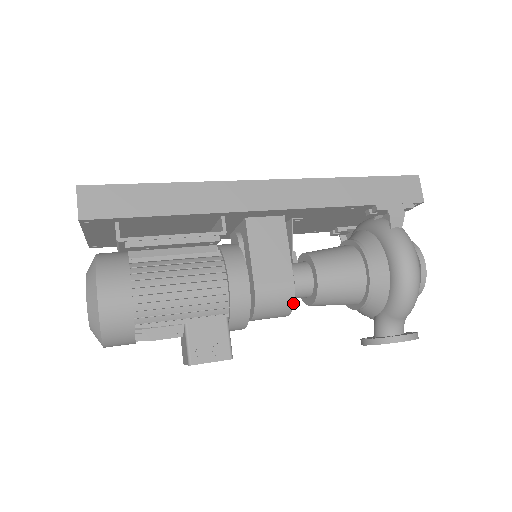
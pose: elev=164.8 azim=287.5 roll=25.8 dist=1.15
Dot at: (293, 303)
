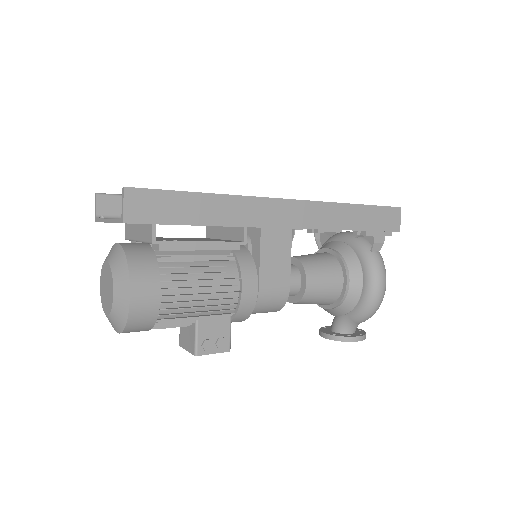
Dot at: (284, 305)
